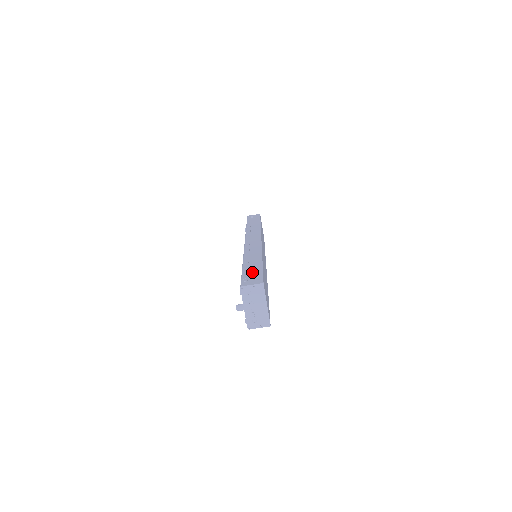
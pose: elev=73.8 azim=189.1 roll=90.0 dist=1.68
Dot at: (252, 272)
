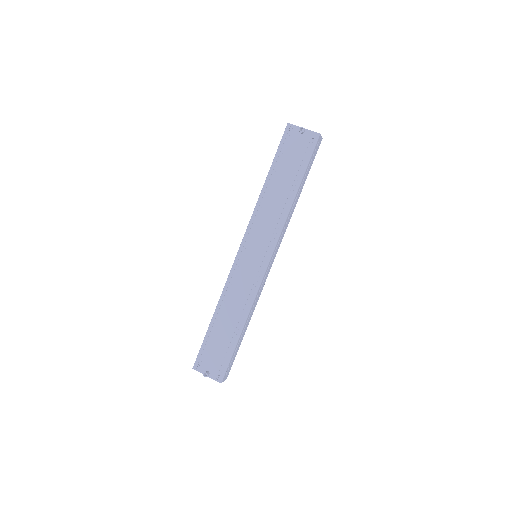
Dot at: occluded
